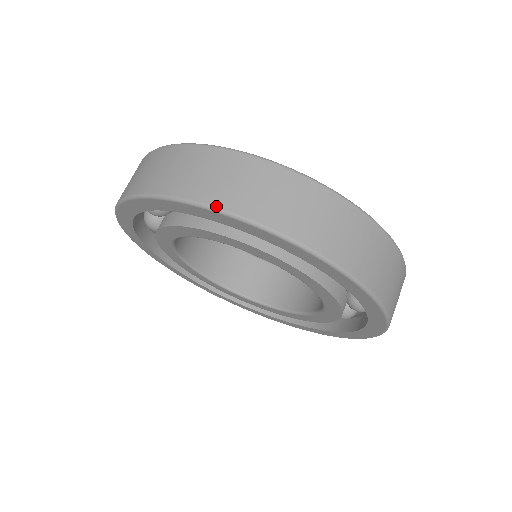
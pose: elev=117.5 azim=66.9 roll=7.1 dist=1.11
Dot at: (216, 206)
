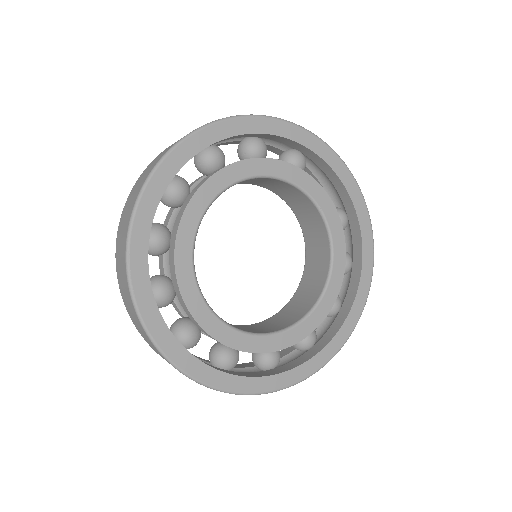
Dot at: (208, 123)
